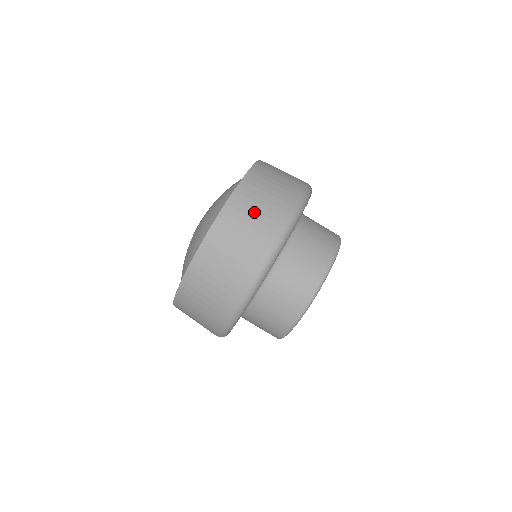
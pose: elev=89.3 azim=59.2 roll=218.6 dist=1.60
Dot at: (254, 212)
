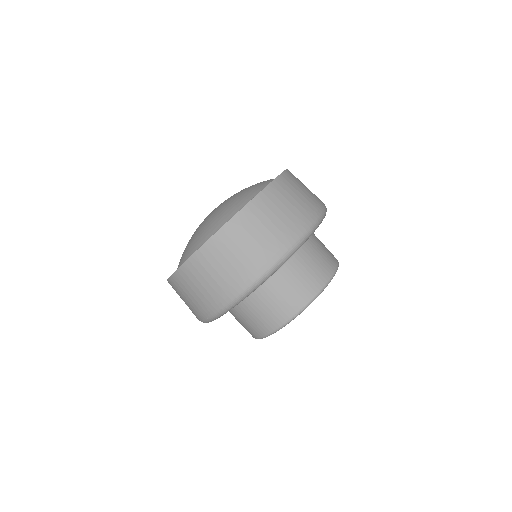
Dot at: (289, 202)
